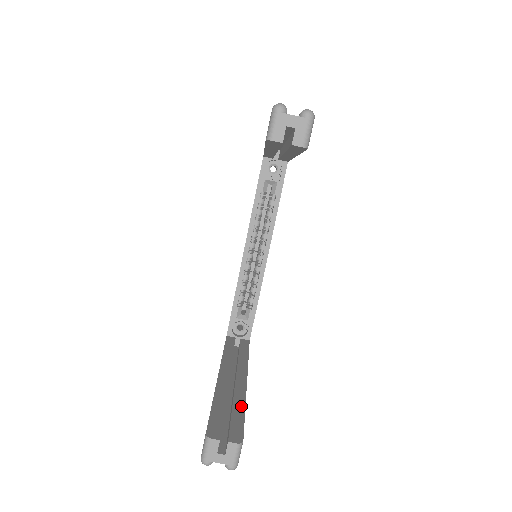
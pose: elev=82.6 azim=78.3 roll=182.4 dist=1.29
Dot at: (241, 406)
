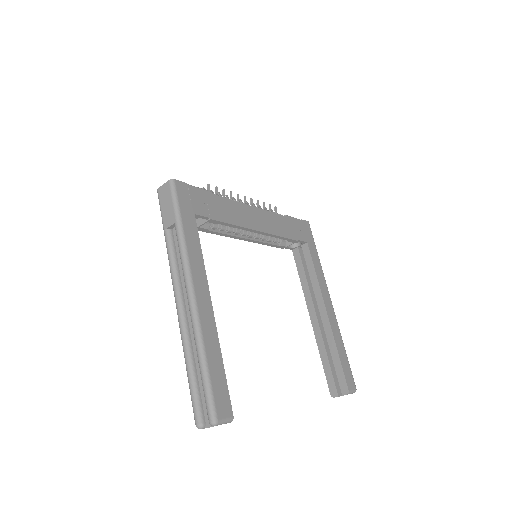
Dot at: (335, 353)
